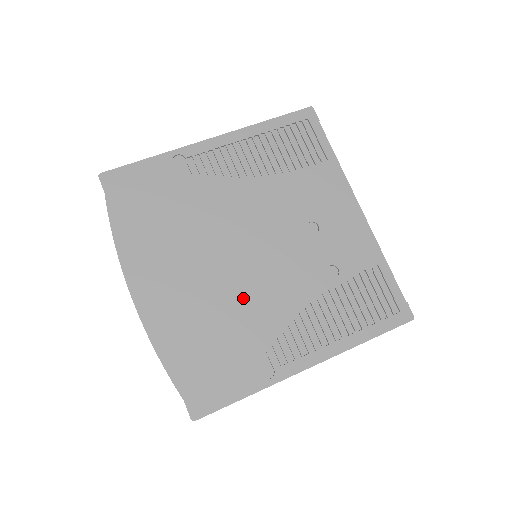
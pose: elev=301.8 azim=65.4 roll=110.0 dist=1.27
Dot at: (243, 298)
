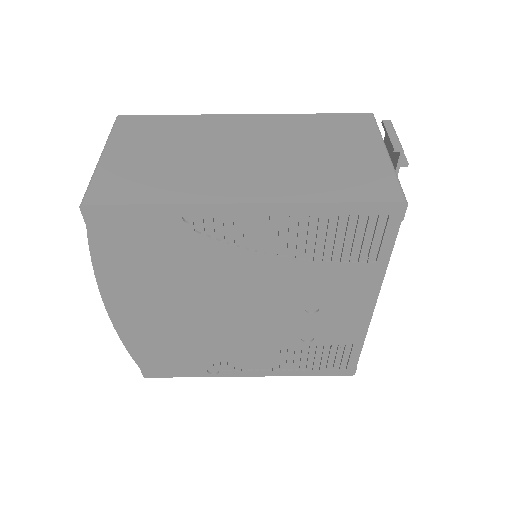
Dot at: (214, 334)
